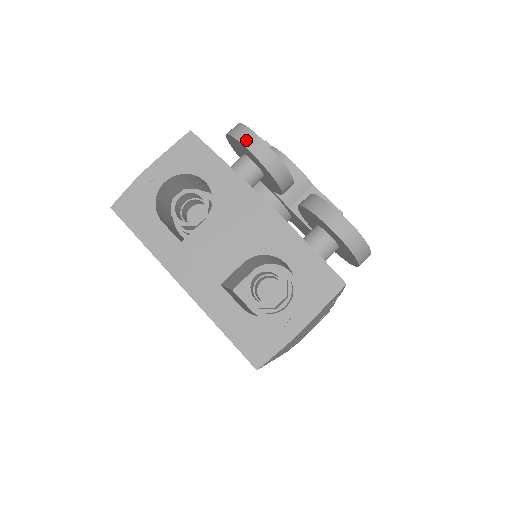
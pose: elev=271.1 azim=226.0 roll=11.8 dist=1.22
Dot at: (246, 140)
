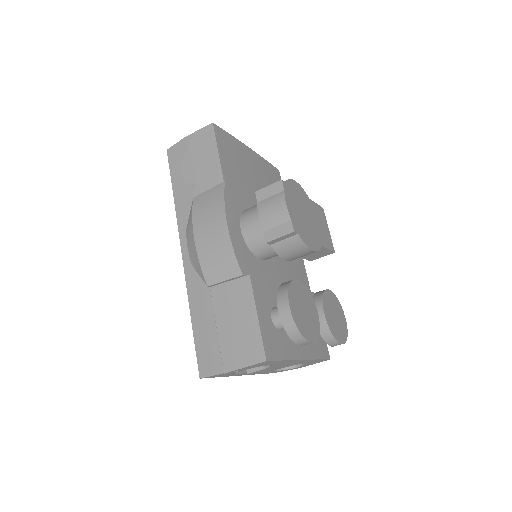
Dot at: (301, 344)
